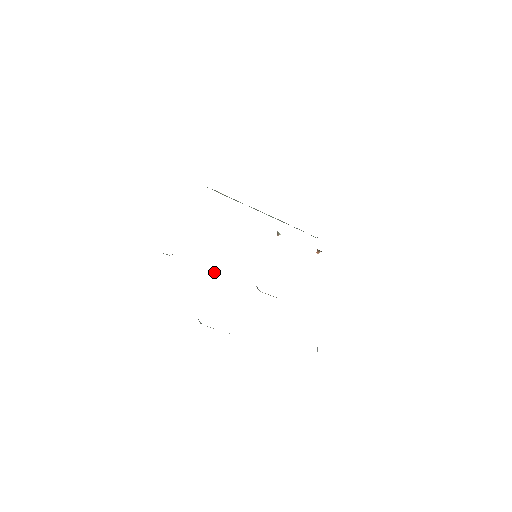
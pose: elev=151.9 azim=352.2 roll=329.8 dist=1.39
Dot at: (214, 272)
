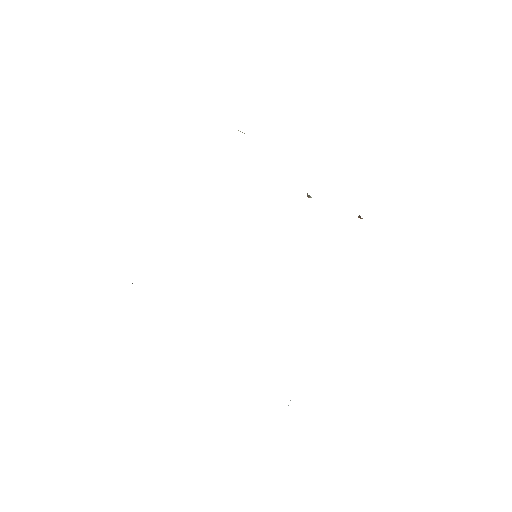
Dot at: occluded
